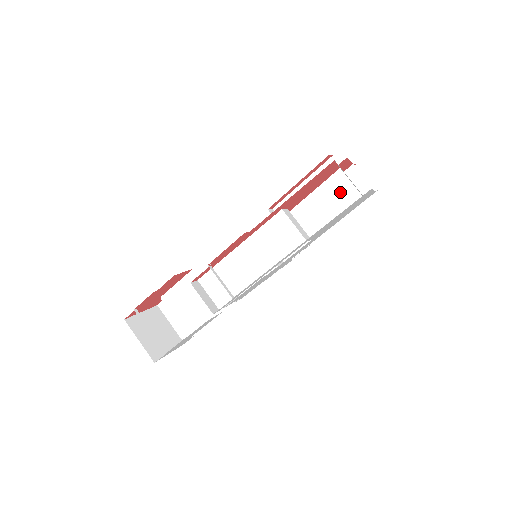
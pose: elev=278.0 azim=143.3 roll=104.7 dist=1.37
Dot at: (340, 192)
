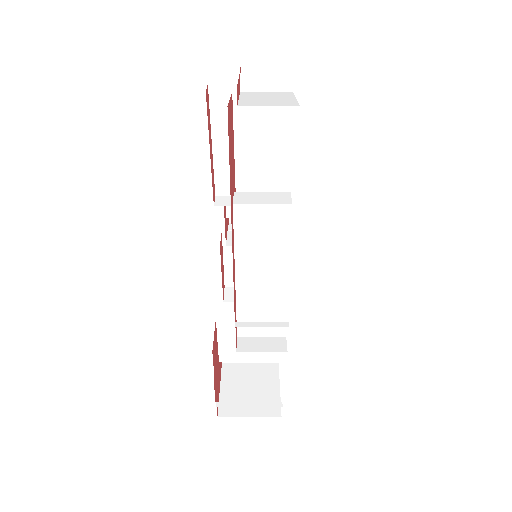
Dot at: (260, 114)
